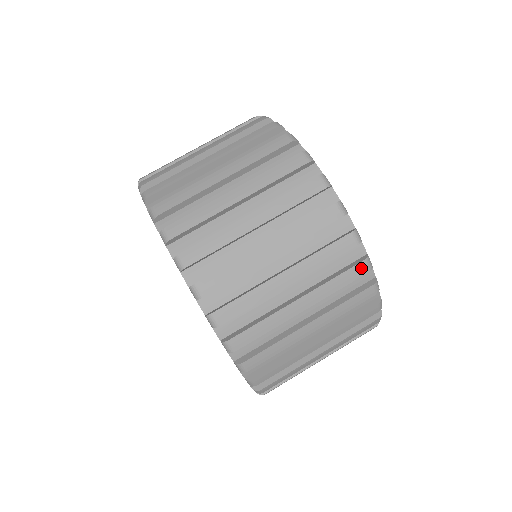
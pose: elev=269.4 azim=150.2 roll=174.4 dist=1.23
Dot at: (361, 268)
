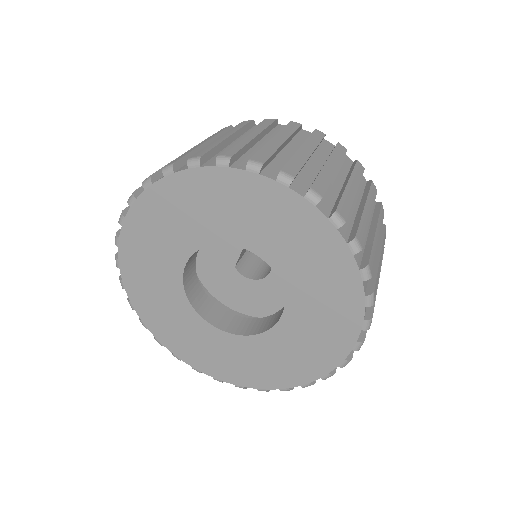
Dot at: (360, 165)
